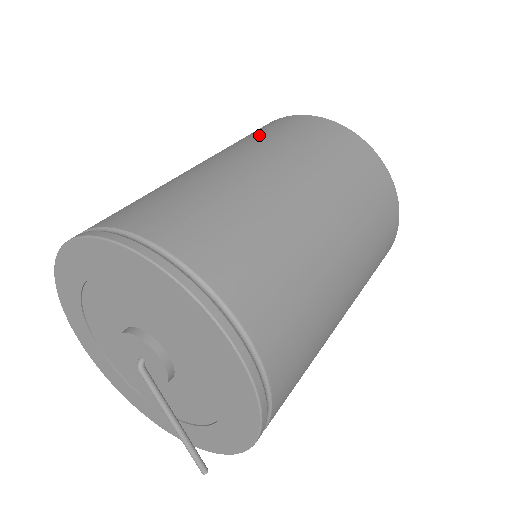
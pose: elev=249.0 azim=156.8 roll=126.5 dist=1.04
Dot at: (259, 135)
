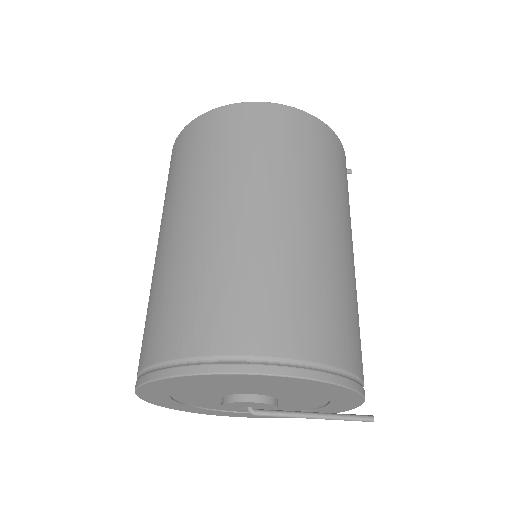
Dot at: (165, 195)
